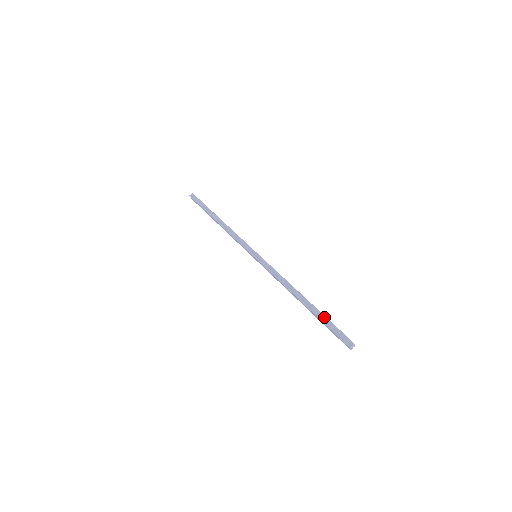
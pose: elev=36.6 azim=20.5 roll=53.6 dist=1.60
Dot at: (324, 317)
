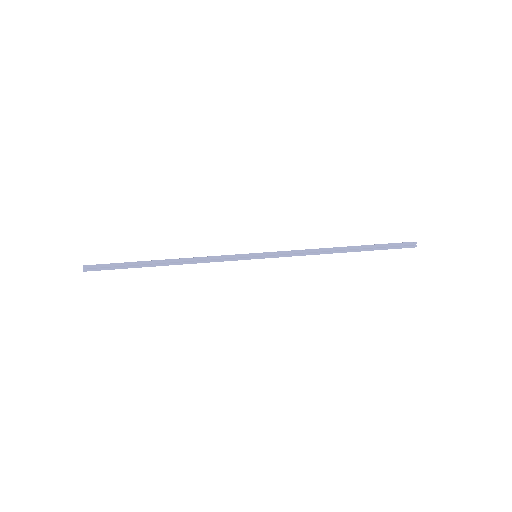
Dot at: (377, 246)
